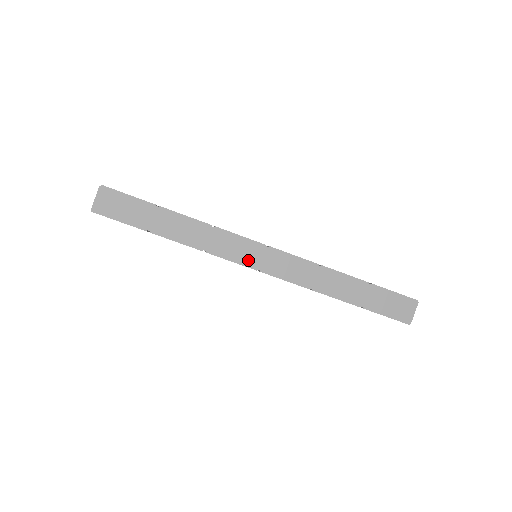
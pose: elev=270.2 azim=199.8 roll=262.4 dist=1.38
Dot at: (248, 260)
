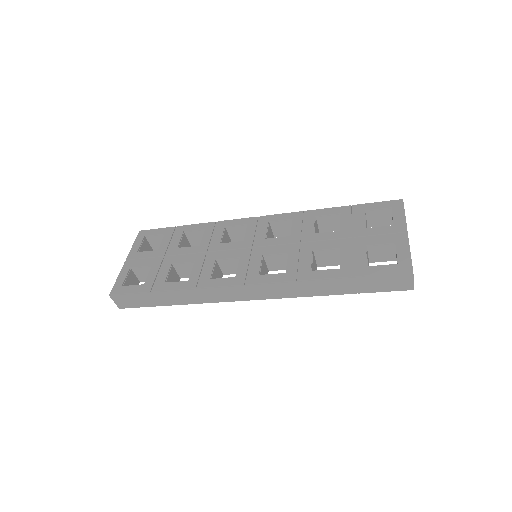
Dot at: (239, 298)
